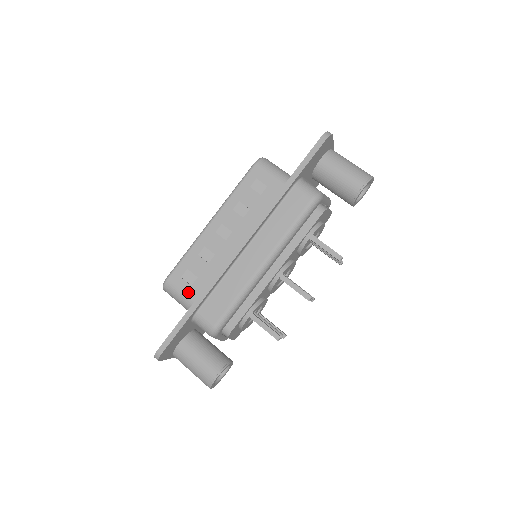
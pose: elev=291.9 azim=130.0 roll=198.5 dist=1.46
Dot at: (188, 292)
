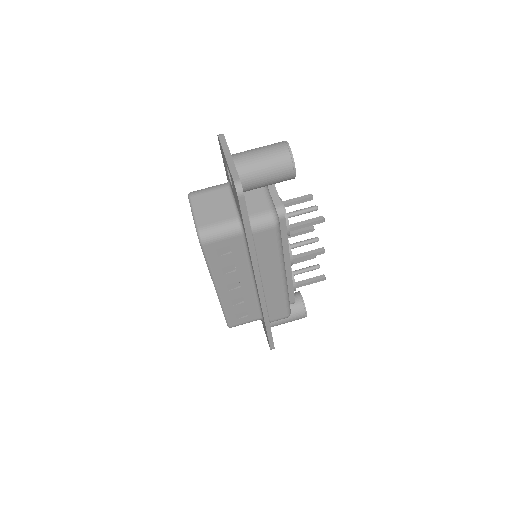
Dot at: (250, 319)
